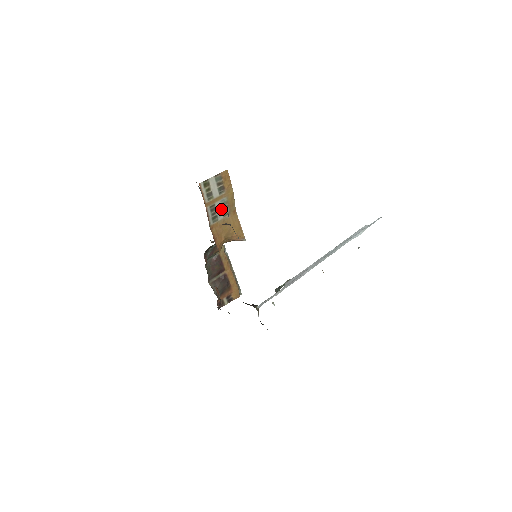
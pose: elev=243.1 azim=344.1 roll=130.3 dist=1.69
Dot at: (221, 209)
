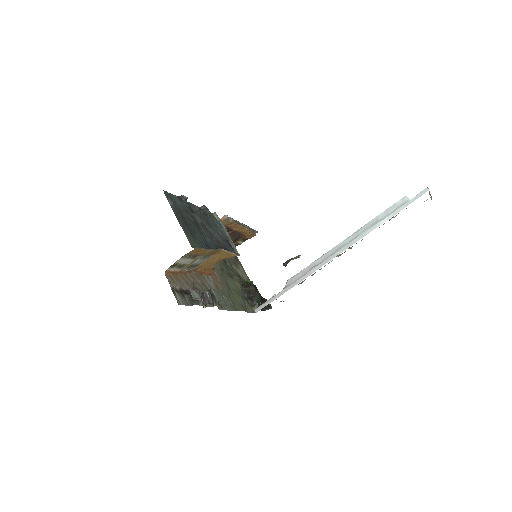
Dot at: (201, 260)
